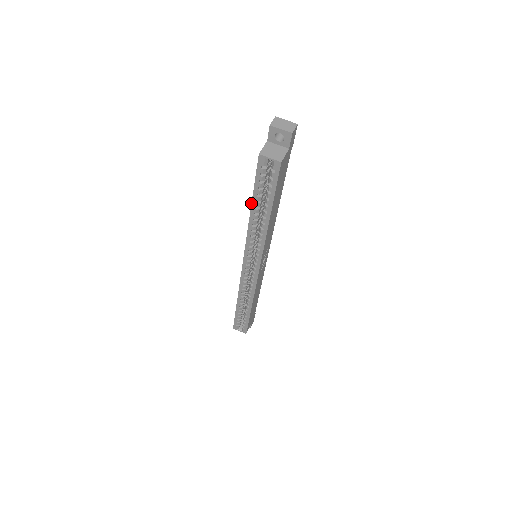
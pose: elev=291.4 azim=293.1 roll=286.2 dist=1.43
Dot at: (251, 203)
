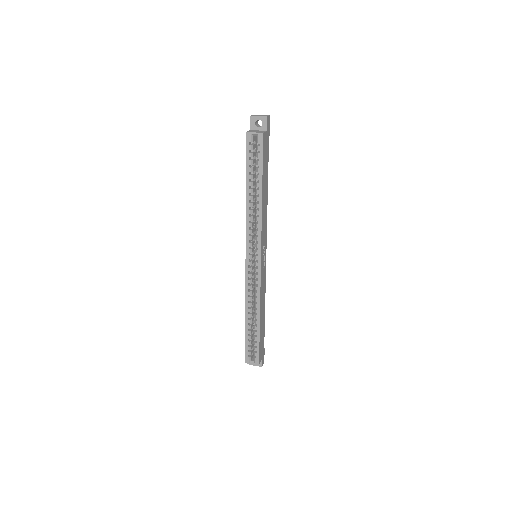
Dot at: occluded
